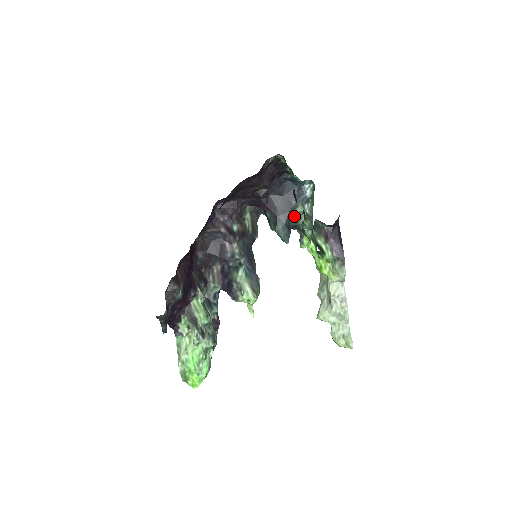
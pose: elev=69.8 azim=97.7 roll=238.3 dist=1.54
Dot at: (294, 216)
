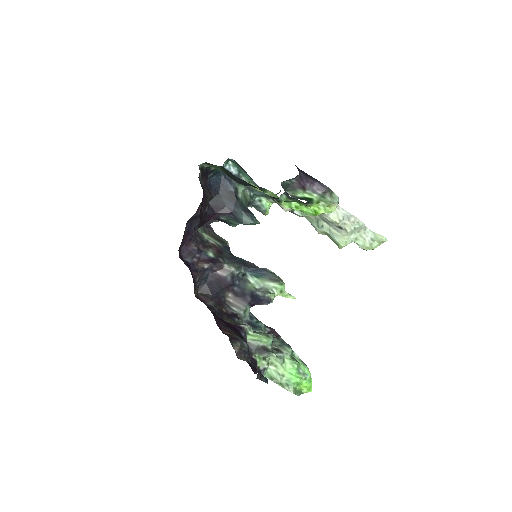
Dot at: (242, 199)
